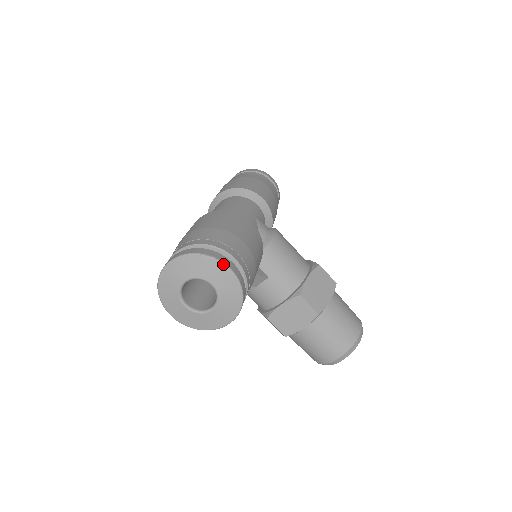
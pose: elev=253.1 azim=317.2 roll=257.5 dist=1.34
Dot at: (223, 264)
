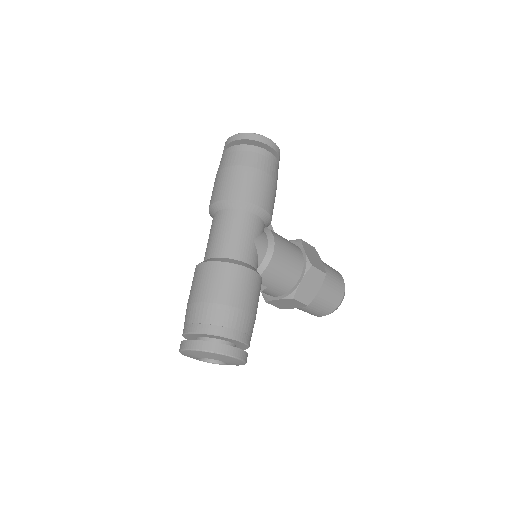
Dot at: (230, 357)
